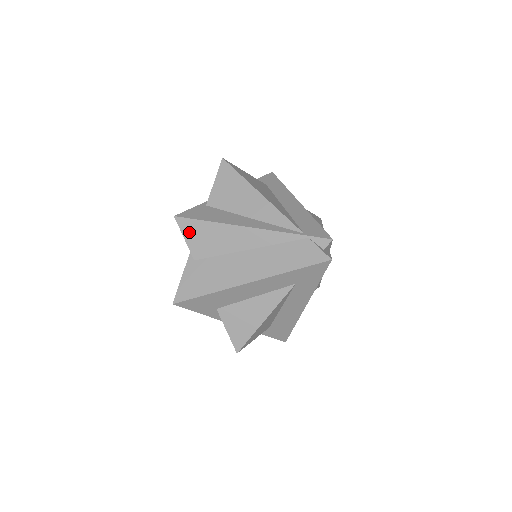
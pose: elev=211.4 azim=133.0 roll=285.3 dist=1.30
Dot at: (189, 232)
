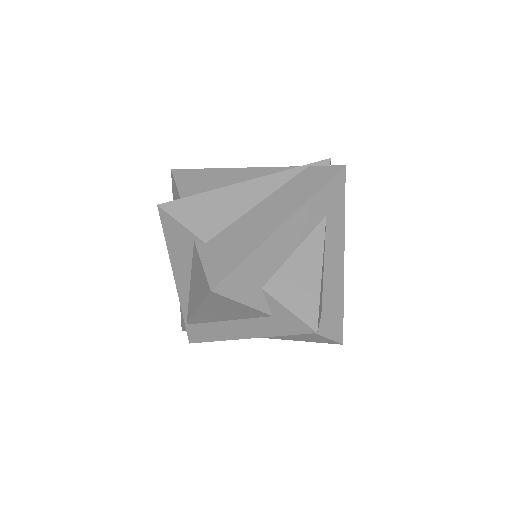
Dot at: (183, 214)
